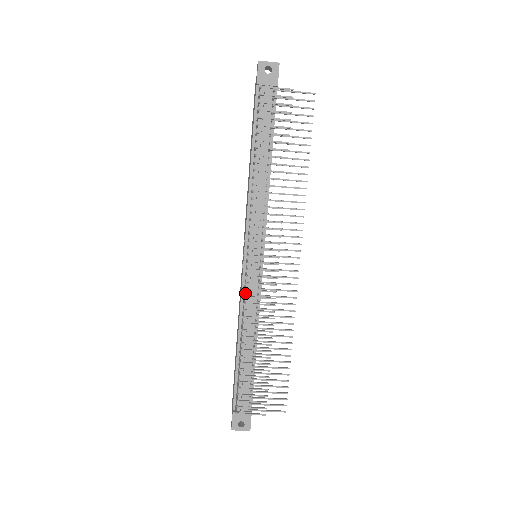
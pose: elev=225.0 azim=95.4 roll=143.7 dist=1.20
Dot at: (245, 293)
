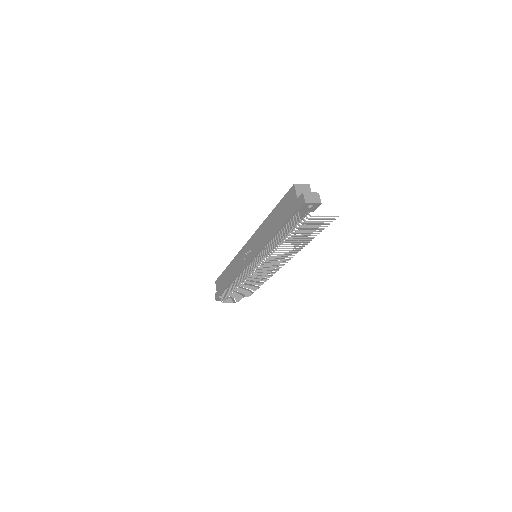
Dot at: (243, 271)
